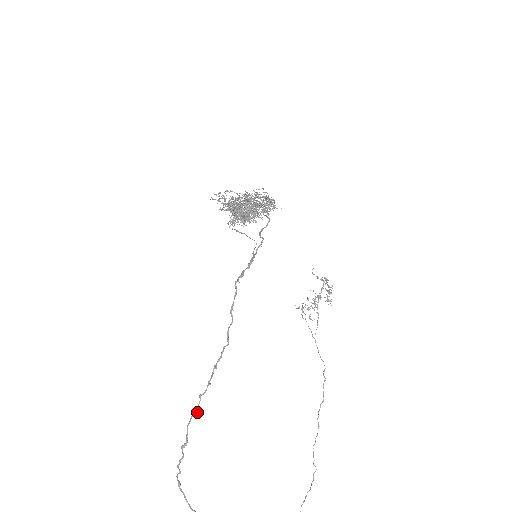
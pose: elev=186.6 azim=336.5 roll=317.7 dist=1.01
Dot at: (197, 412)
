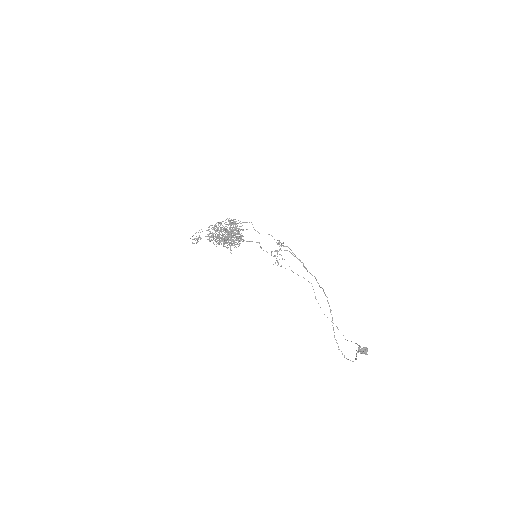
Dot at: (334, 332)
